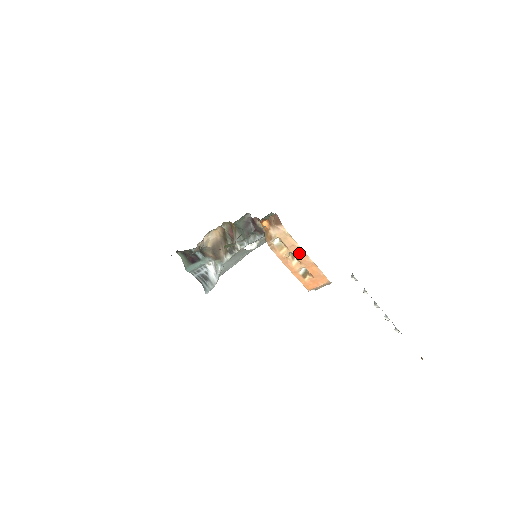
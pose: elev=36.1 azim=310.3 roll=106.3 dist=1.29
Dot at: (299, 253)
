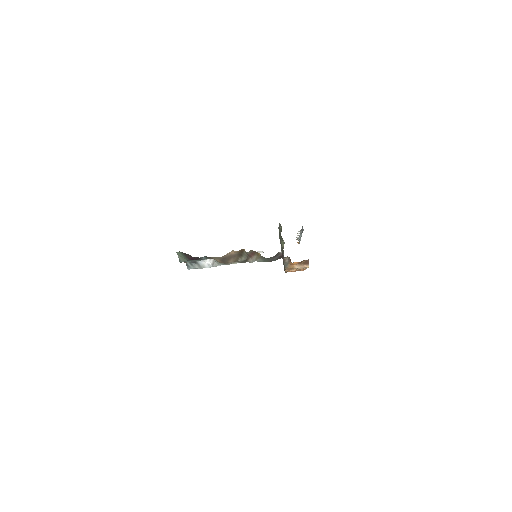
Dot at: occluded
